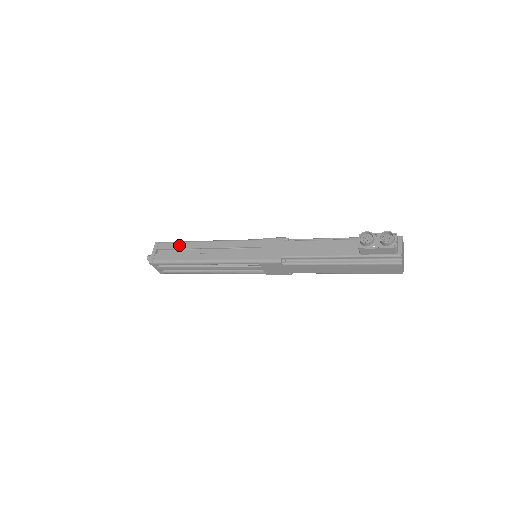
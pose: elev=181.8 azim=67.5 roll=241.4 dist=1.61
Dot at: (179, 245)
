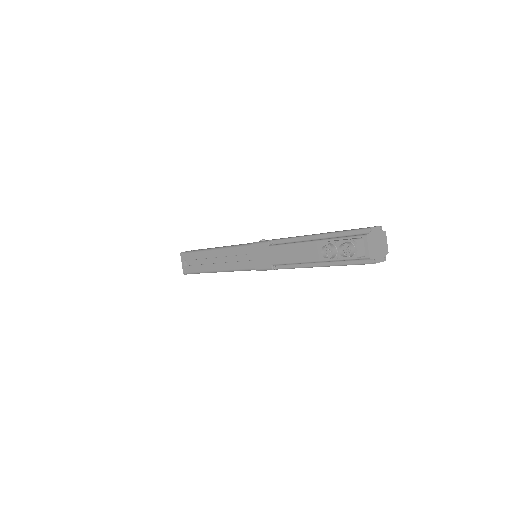
Dot at: (196, 256)
